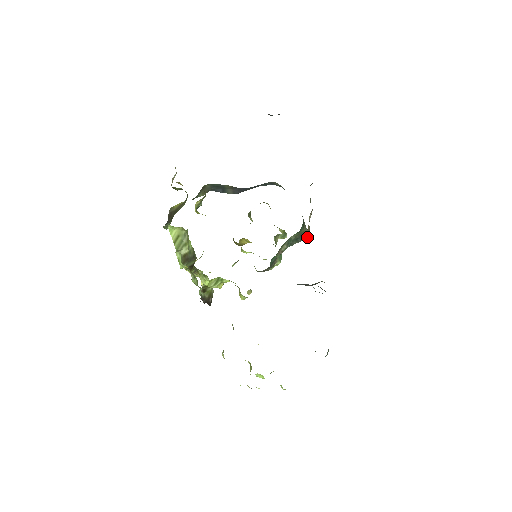
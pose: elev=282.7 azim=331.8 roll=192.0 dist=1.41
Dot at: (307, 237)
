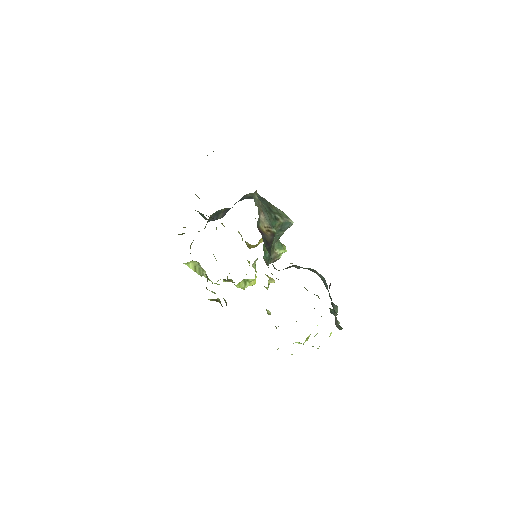
Dot at: (291, 223)
